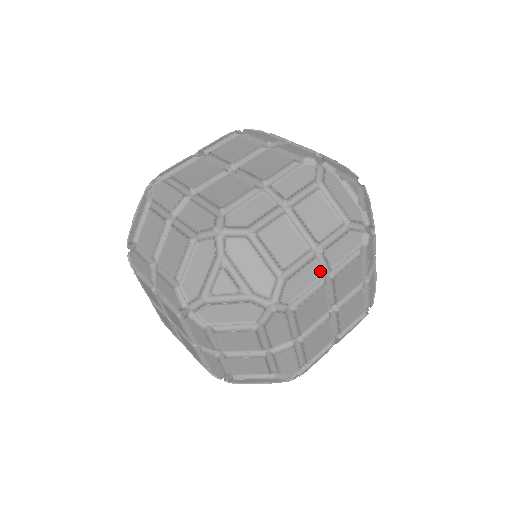
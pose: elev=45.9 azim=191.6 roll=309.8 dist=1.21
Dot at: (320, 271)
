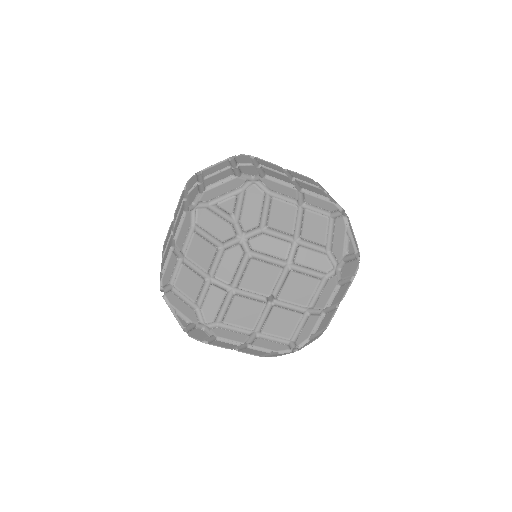
Dot at: occluded
